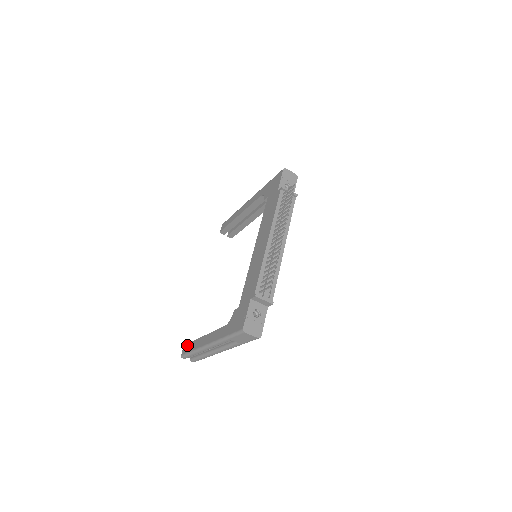
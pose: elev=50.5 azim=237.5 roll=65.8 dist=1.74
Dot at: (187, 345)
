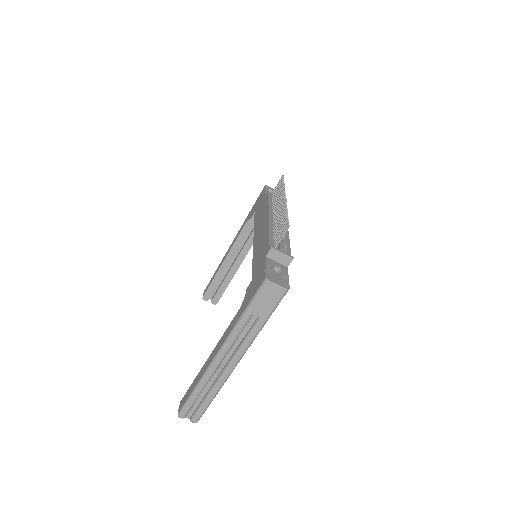
Dot at: (185, 395)
